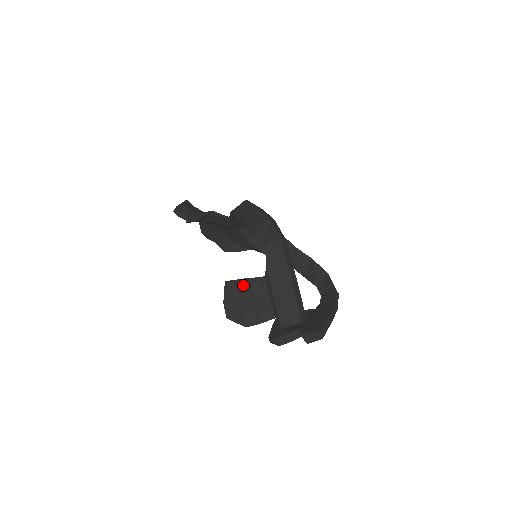
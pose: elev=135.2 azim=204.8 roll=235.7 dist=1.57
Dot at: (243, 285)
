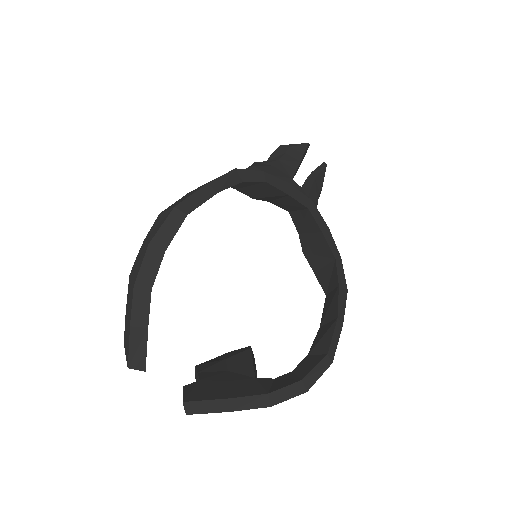
Dot at: occluded
